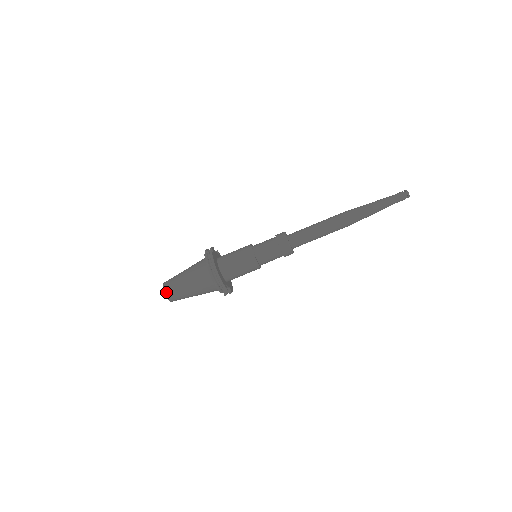
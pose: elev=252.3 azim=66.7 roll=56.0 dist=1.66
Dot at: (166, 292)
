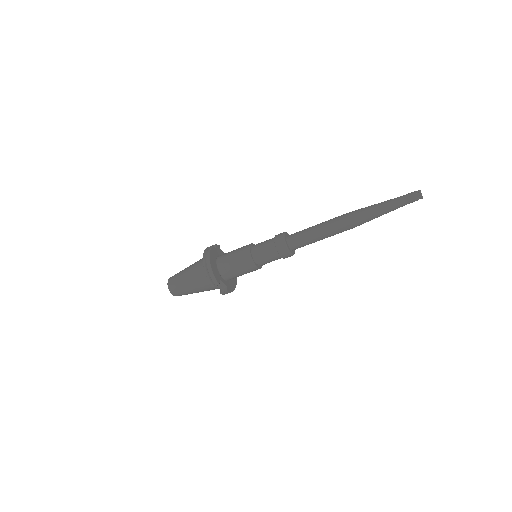
Dot at: (169, 283)
